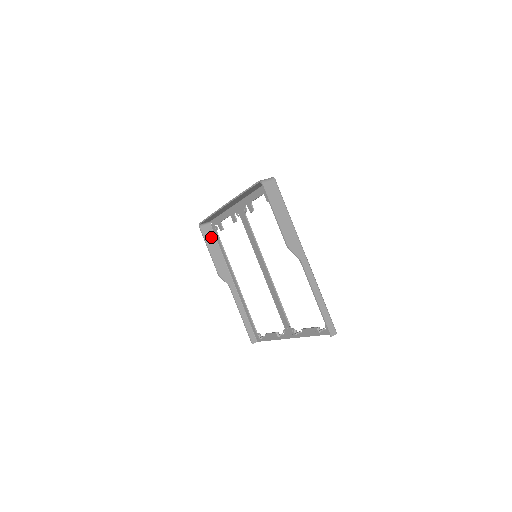
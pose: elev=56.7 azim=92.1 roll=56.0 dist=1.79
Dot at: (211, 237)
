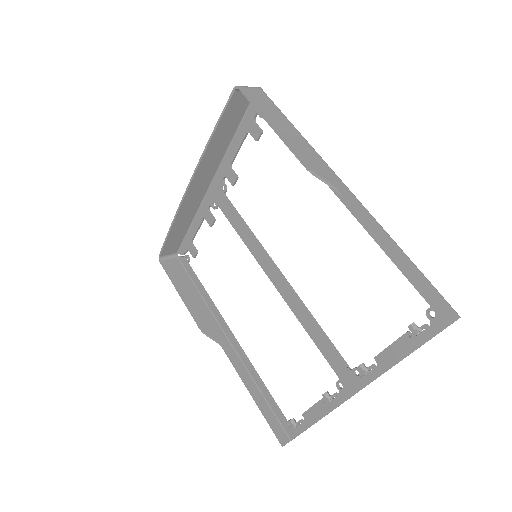
Dot at: (181, 275)
